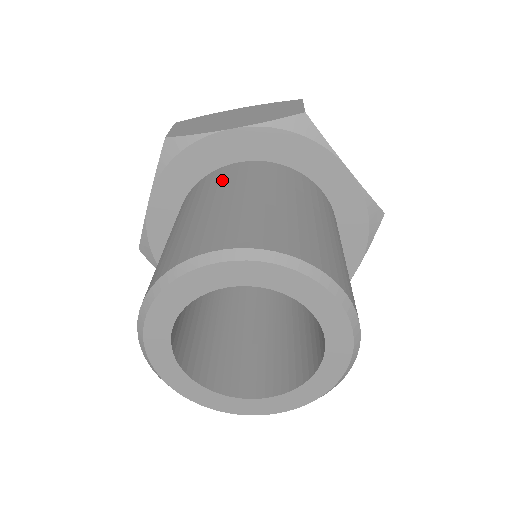
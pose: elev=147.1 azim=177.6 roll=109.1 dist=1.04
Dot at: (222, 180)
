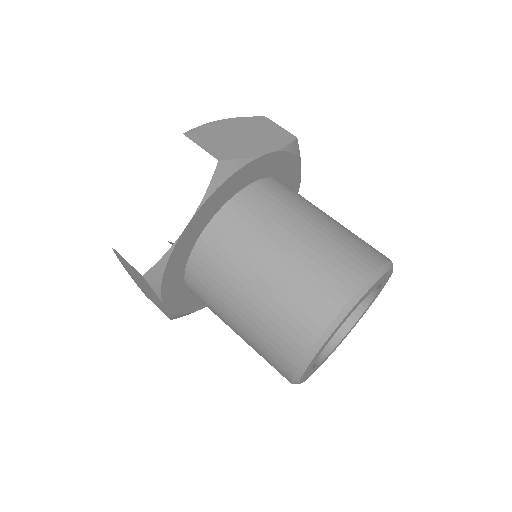
Dot at: (276, 202)
